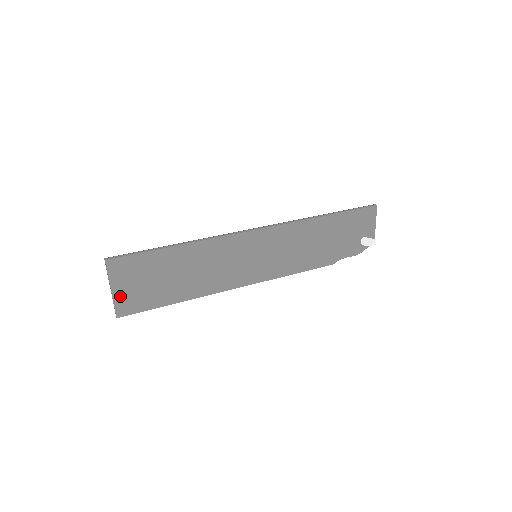
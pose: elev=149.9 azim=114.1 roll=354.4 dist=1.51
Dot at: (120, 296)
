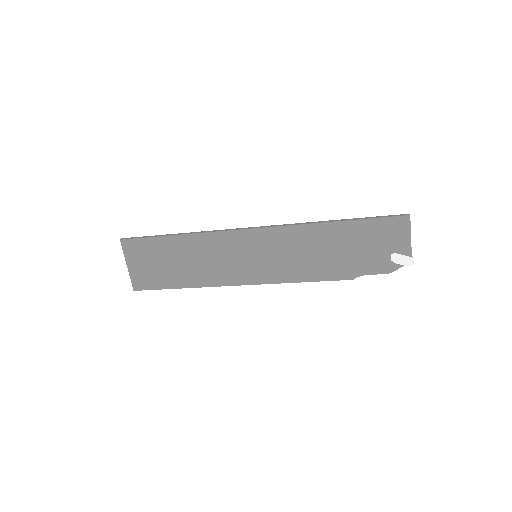
Dot at: (134, 272)
